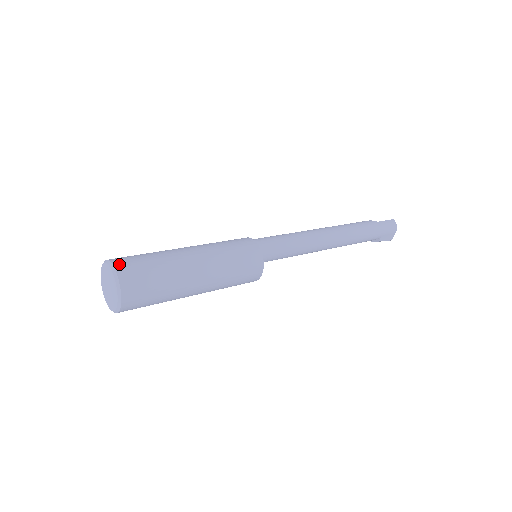
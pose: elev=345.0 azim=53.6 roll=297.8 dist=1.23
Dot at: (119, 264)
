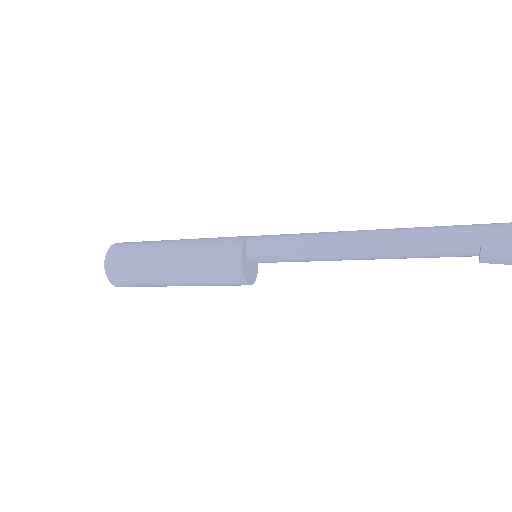
Dot at: occluded
